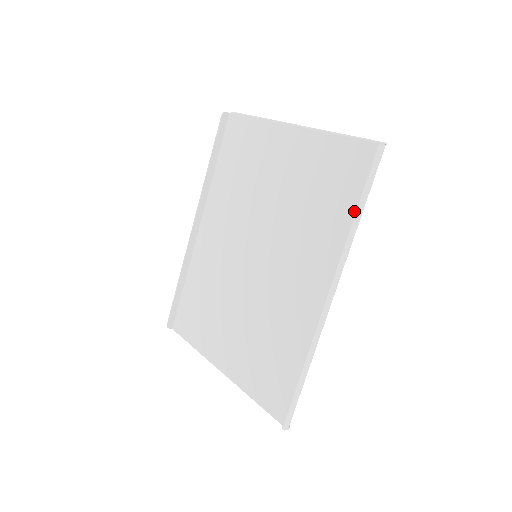
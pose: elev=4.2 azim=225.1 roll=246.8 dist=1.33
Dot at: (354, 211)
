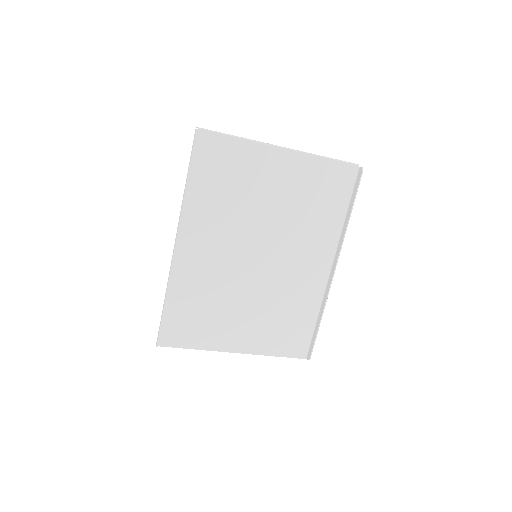
Dot at: (342, 211)
